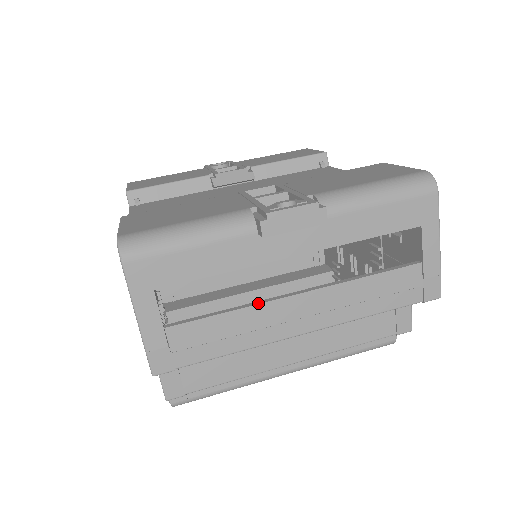
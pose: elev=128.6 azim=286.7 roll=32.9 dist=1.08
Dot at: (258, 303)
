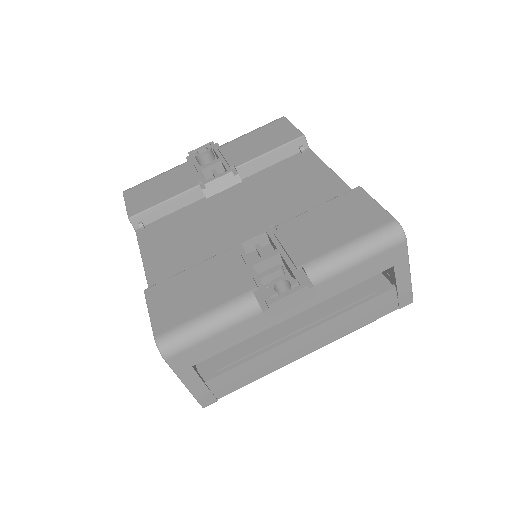
Dot at: (270, 349)
